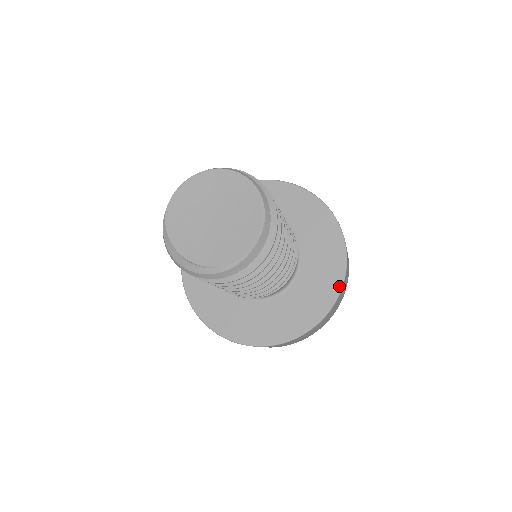
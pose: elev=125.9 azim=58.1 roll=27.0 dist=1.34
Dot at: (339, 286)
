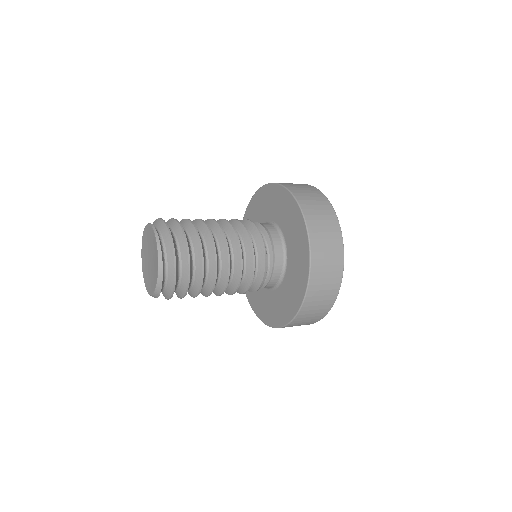
Dot at: (286, 322)
